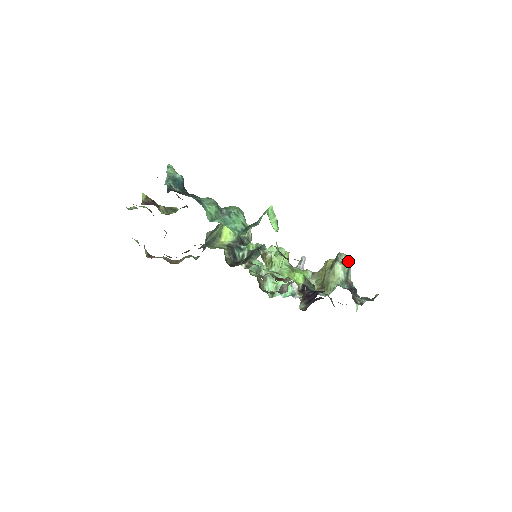
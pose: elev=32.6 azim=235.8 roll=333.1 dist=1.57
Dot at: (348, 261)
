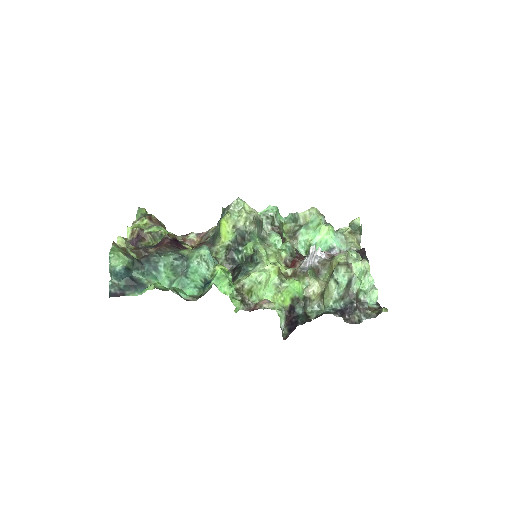
Dot at: (350, 272)
